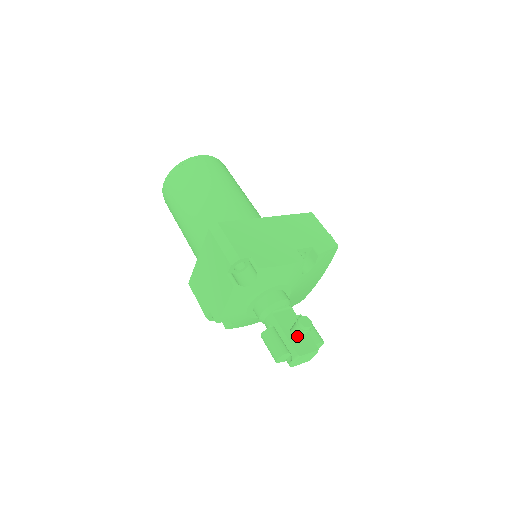
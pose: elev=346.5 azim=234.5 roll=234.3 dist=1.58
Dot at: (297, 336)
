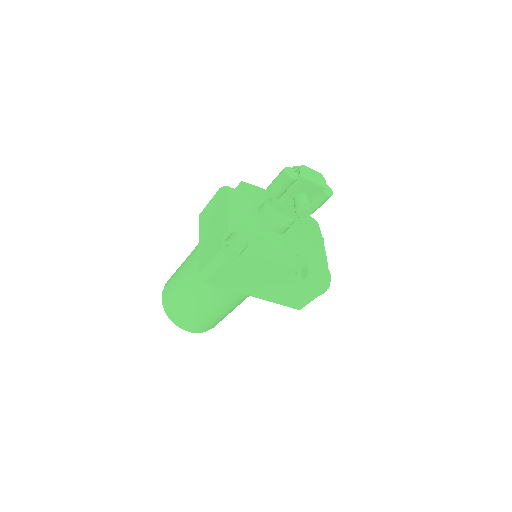
Dot at: occluded
